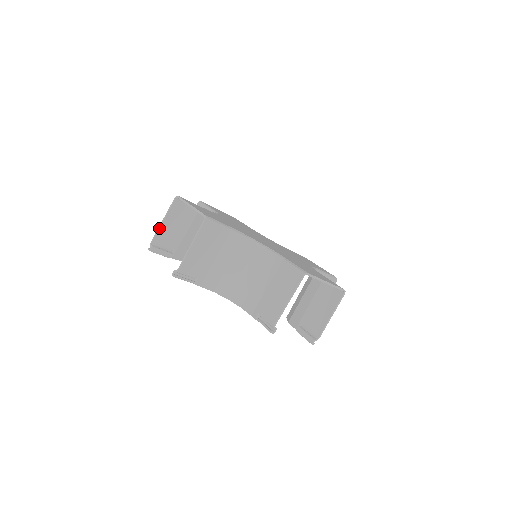
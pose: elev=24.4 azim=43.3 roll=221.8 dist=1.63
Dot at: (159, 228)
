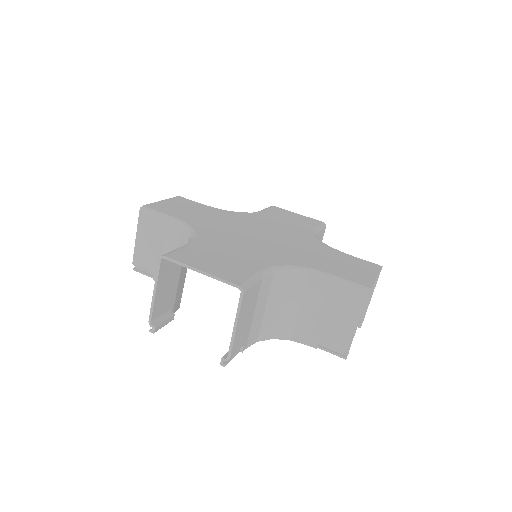
Dot at: (153, 303)
